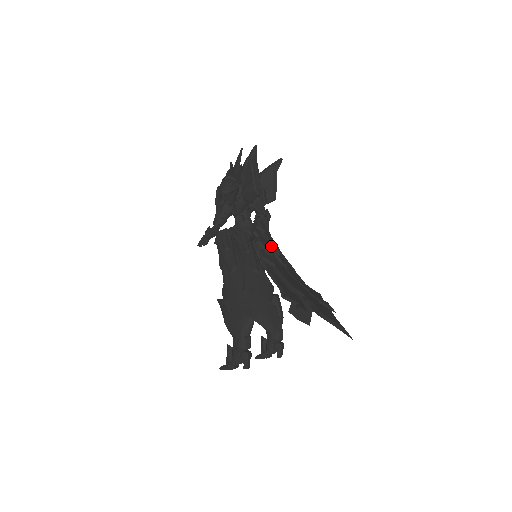
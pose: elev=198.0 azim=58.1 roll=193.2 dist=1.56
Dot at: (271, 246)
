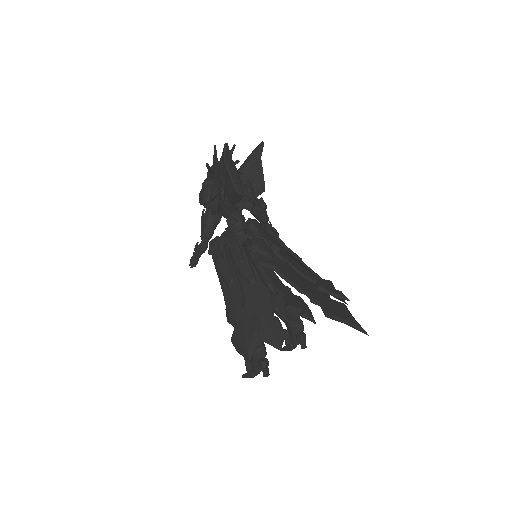
Dot at: (268, 245)
